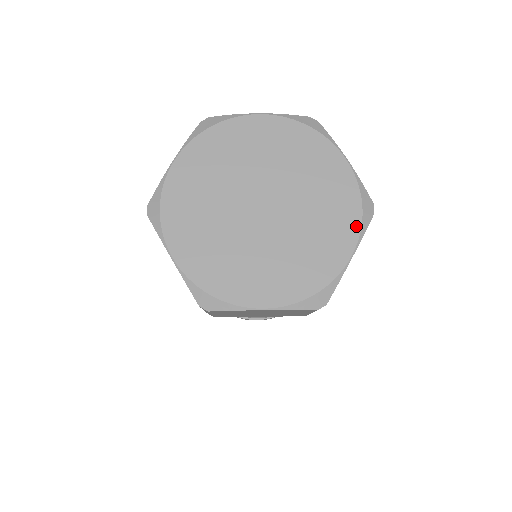
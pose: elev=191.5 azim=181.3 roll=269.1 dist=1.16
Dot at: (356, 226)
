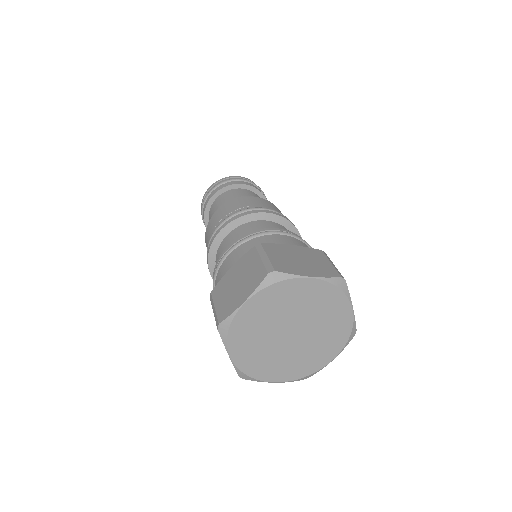
Dot at: (342, 346)
